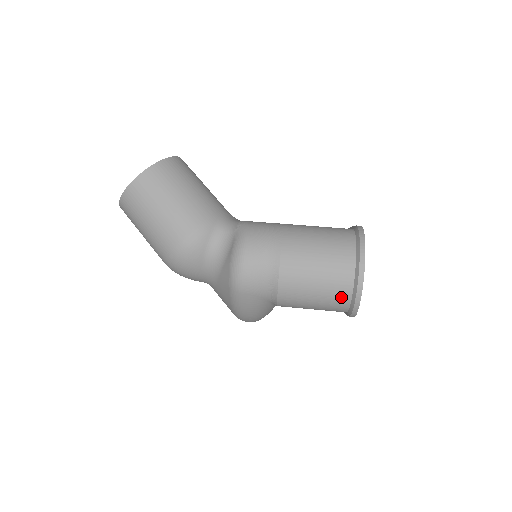
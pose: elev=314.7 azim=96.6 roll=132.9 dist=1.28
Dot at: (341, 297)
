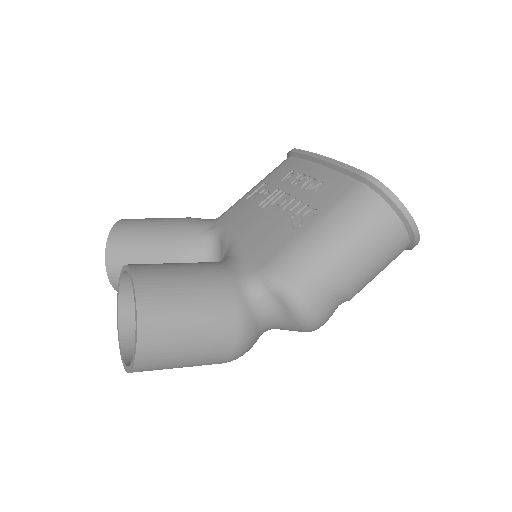
Dot at: (400, 253)
